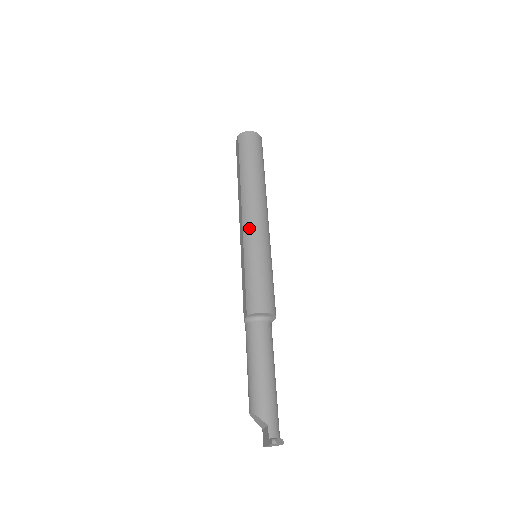
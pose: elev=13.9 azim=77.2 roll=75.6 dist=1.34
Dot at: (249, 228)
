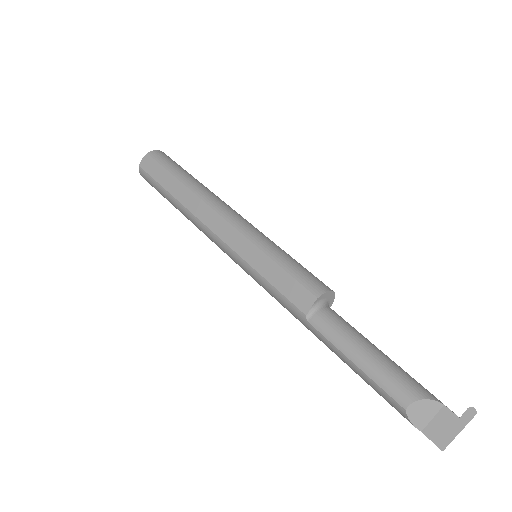
Dot at: (242, 221)
